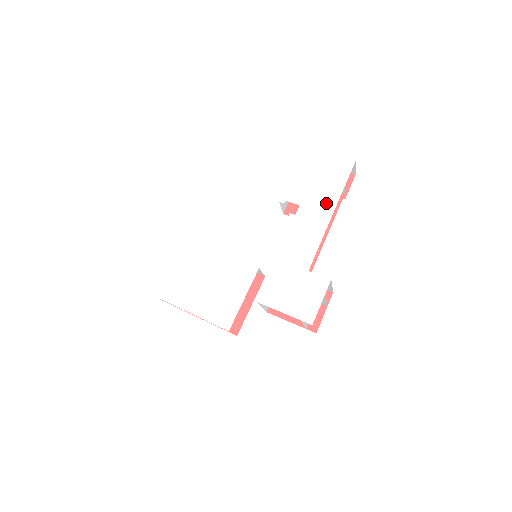
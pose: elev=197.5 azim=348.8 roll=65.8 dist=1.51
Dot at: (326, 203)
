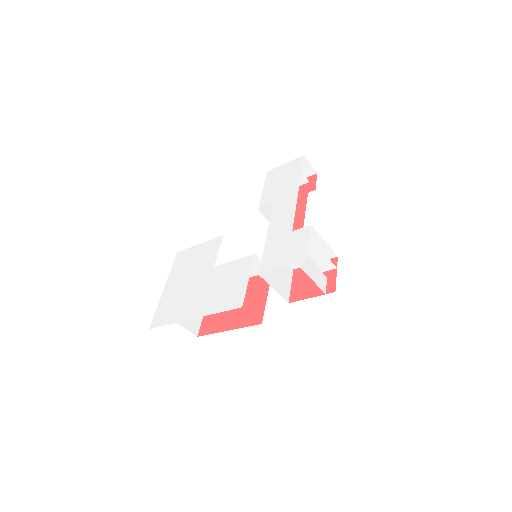
Dot at: (291, 188)
